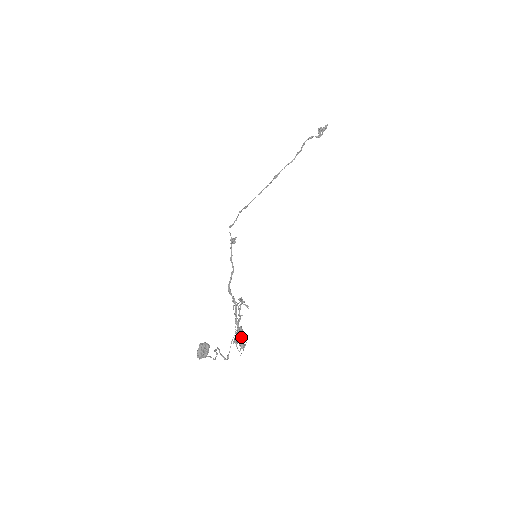
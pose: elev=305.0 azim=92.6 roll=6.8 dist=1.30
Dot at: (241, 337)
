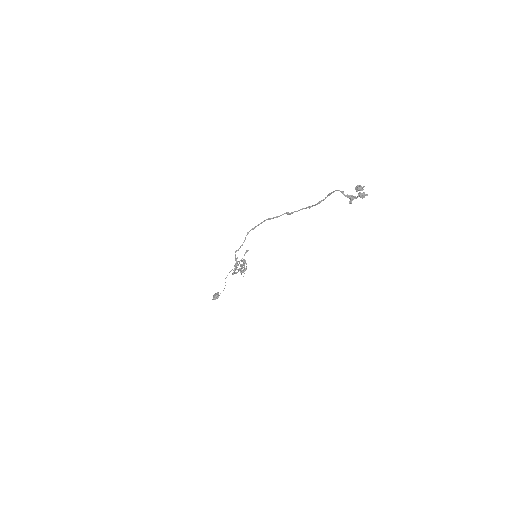
Dot at: occluded
